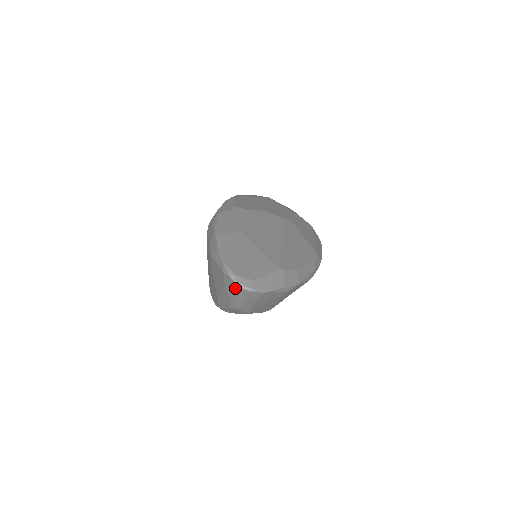
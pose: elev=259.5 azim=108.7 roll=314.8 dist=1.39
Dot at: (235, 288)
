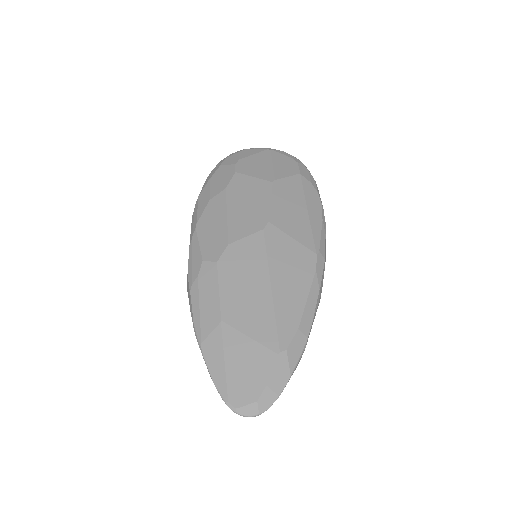
Dot at: occluded
